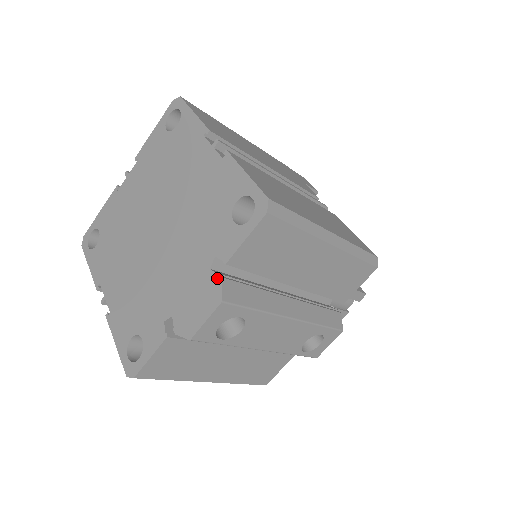
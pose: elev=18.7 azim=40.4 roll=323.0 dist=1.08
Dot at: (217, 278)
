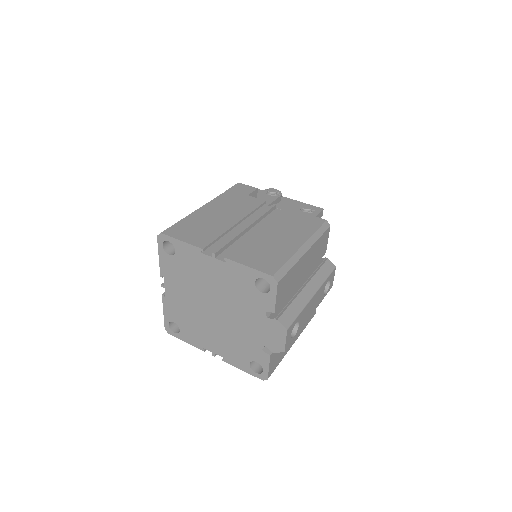
Dot at: (275, 321)
